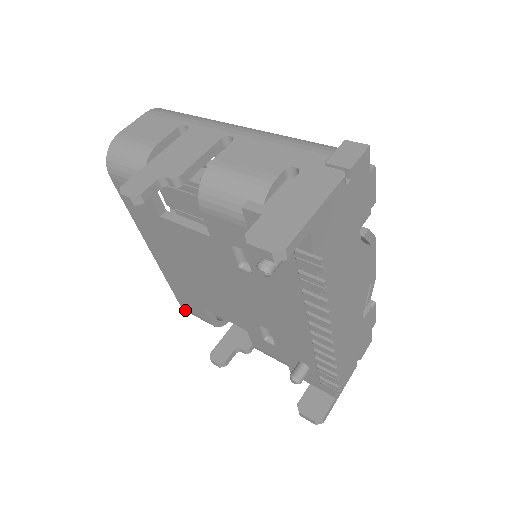
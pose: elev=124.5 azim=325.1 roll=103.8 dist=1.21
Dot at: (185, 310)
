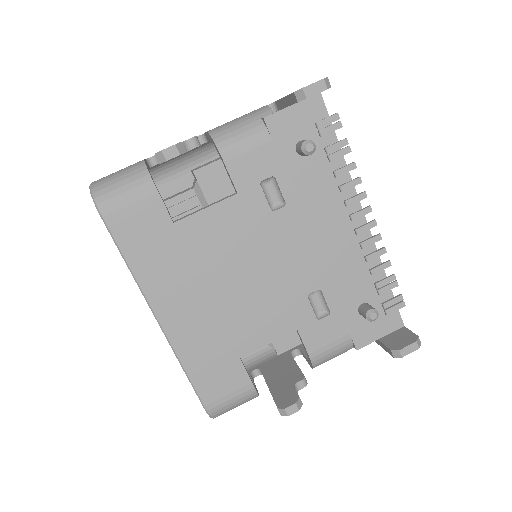
Dot at: (211, 408)
